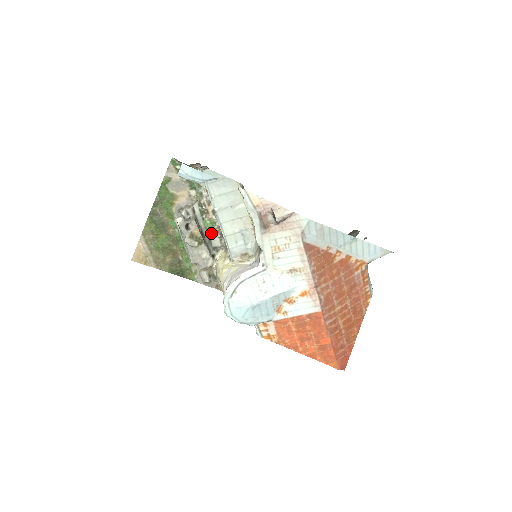
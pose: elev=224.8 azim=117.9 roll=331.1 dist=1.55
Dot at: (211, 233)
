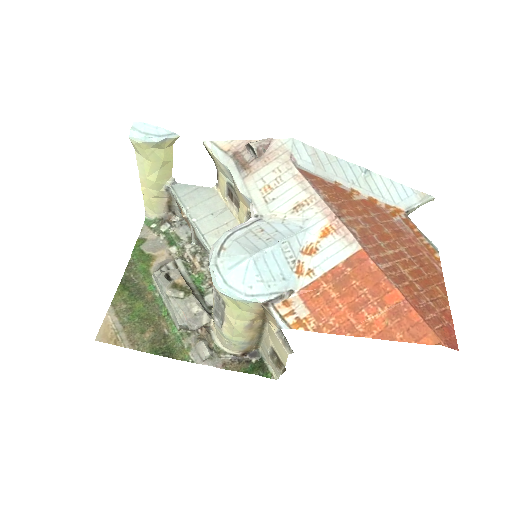
Dot at: (202, 289)
